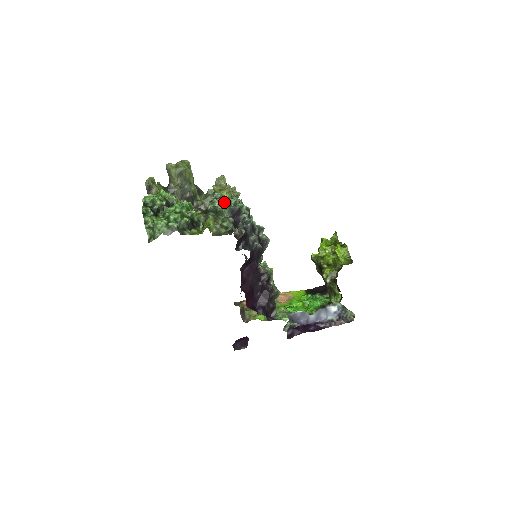
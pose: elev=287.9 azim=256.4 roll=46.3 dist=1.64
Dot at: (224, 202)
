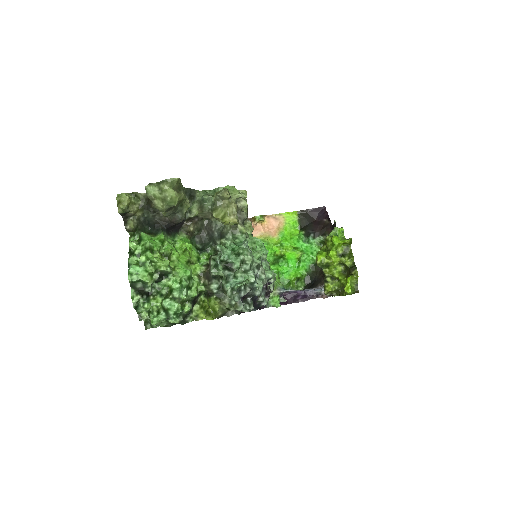
Dot at: (233, 287)
